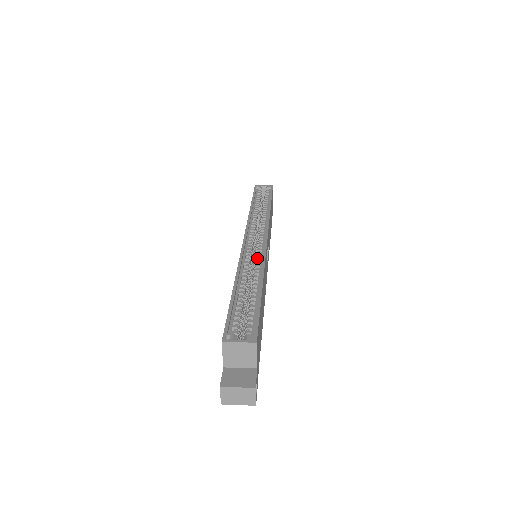
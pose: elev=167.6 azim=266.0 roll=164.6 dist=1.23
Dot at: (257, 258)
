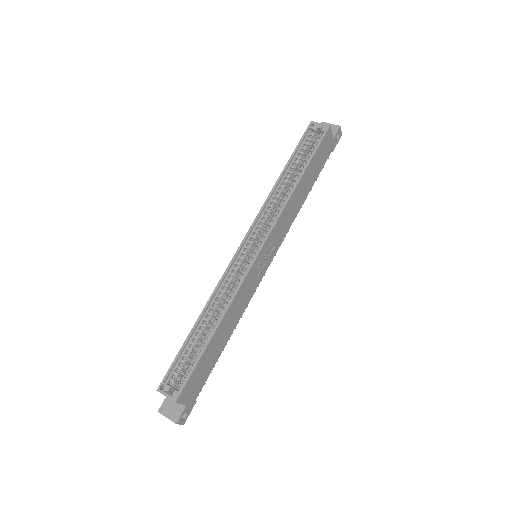
Dot at: (236, 282)
